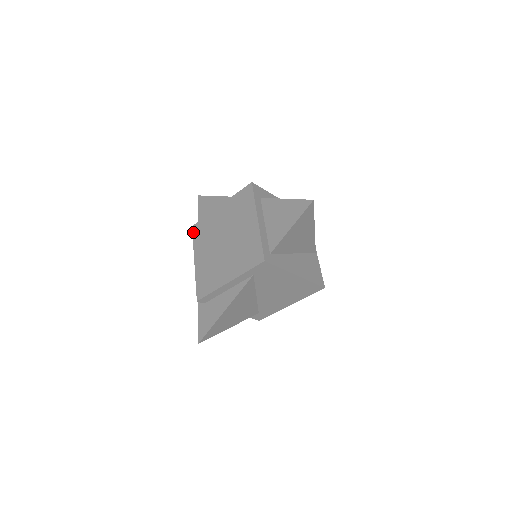
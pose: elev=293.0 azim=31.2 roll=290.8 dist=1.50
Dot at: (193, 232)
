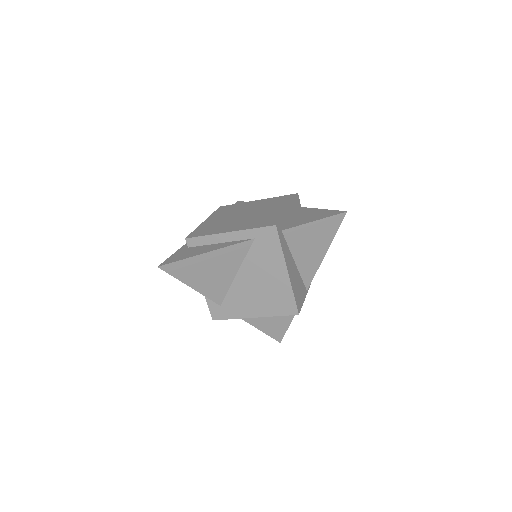
Dot at: (218, 209)
